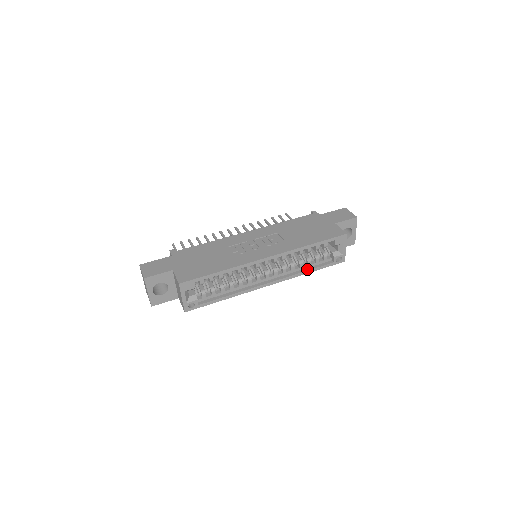
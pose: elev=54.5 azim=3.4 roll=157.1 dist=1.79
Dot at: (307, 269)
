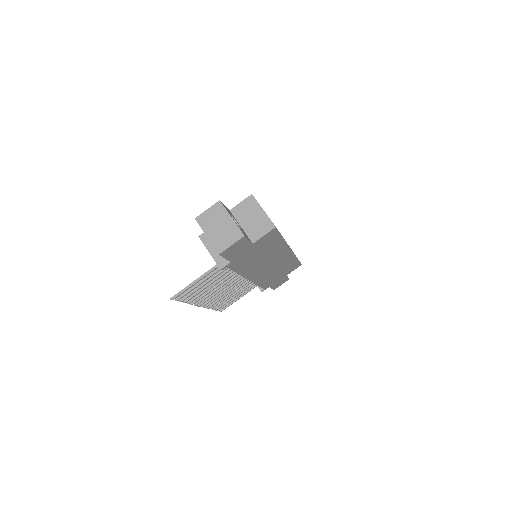
Dot at: occluded
